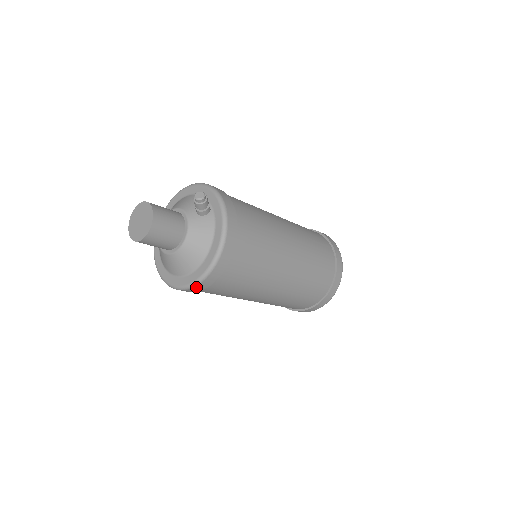
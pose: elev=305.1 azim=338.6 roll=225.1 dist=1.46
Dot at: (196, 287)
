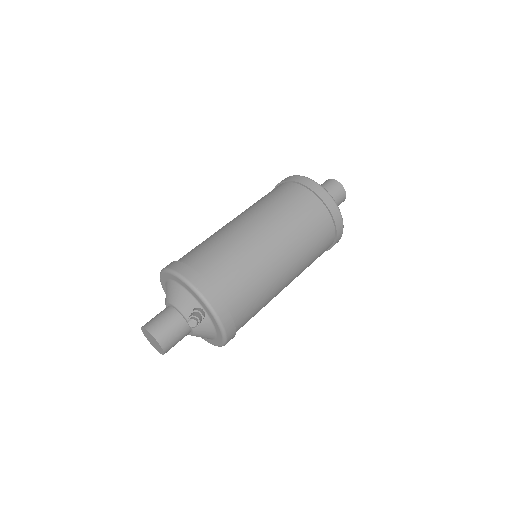
Dot at: occluded
